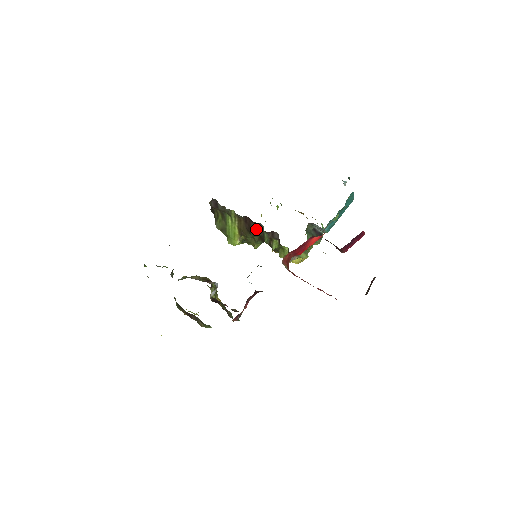
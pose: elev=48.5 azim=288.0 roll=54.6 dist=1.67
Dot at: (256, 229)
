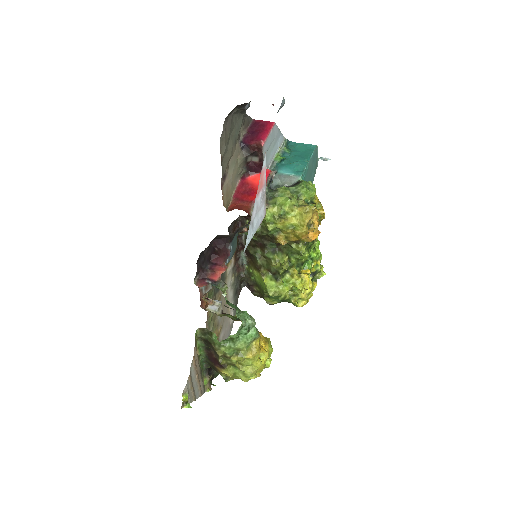
Dot at: (249, 245)
